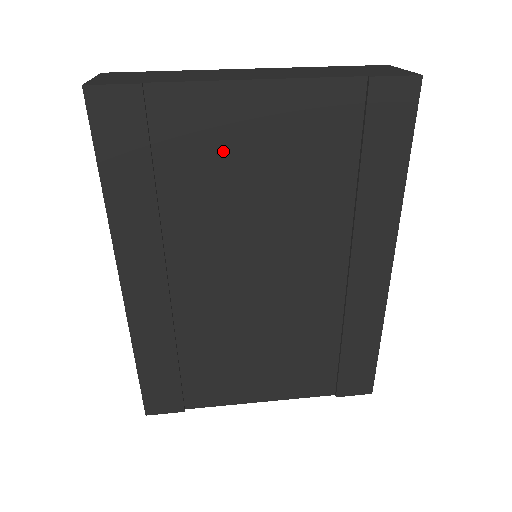
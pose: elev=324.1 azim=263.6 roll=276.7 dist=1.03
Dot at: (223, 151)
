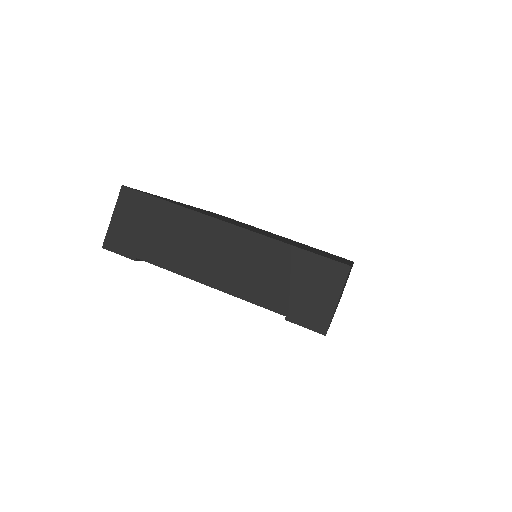
Dot at: occluded
